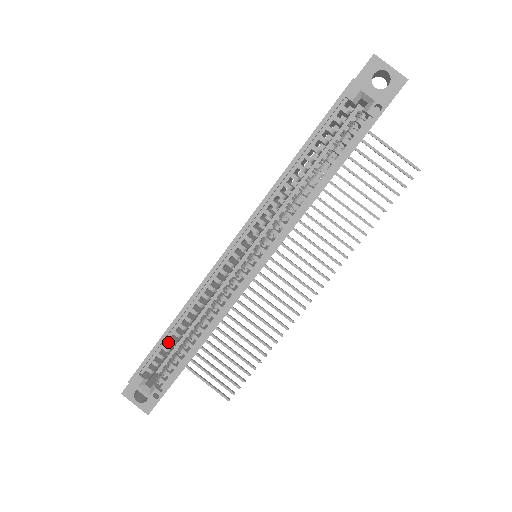
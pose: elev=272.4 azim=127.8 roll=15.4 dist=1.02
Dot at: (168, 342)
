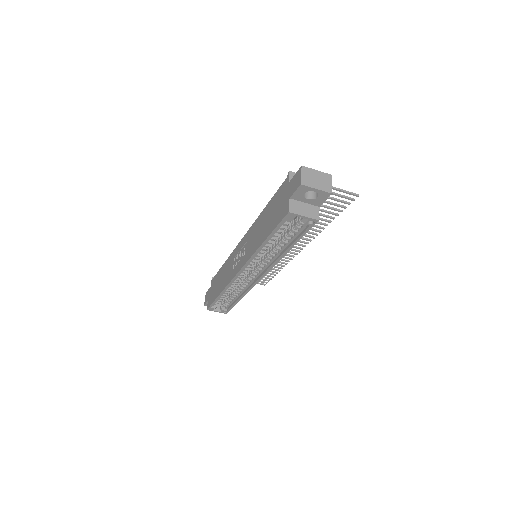
Dot at: occluded
